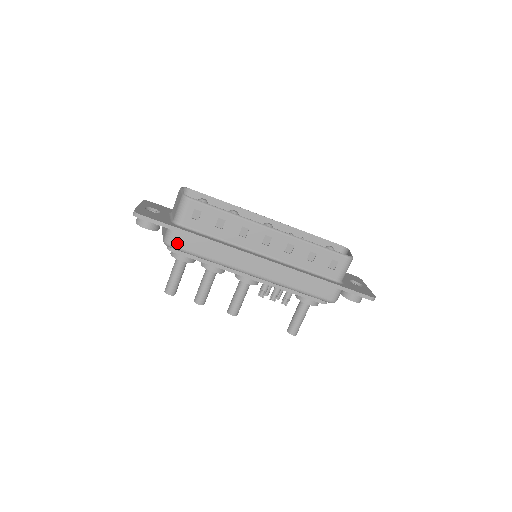
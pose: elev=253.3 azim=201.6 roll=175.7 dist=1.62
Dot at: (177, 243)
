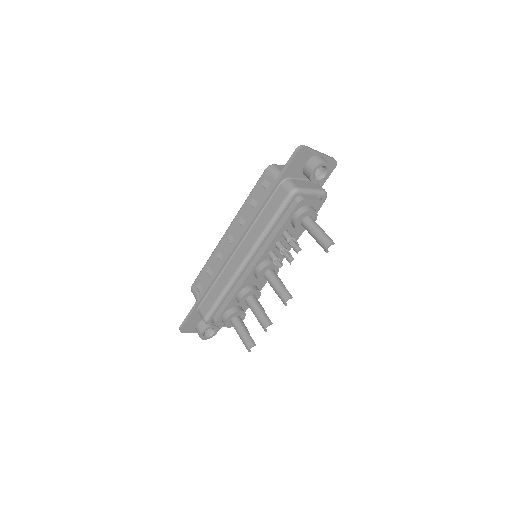
Dot at: (205, 312)
